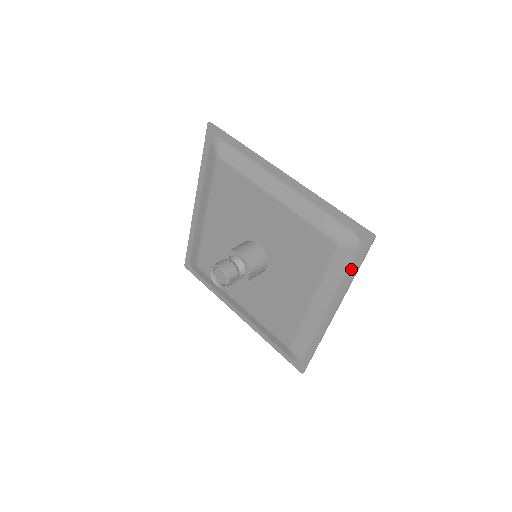
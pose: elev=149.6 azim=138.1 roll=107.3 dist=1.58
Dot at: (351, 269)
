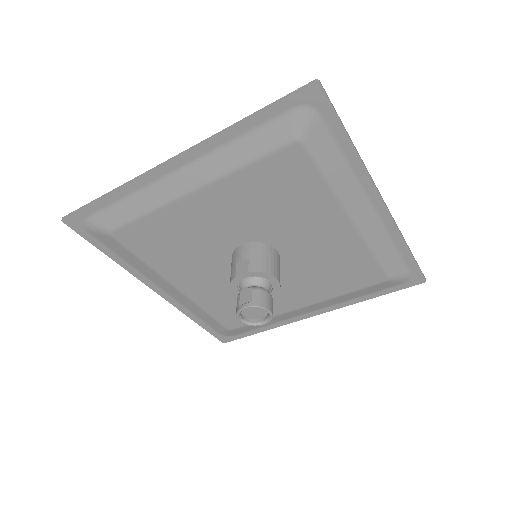
Dot at: (376, 294)
